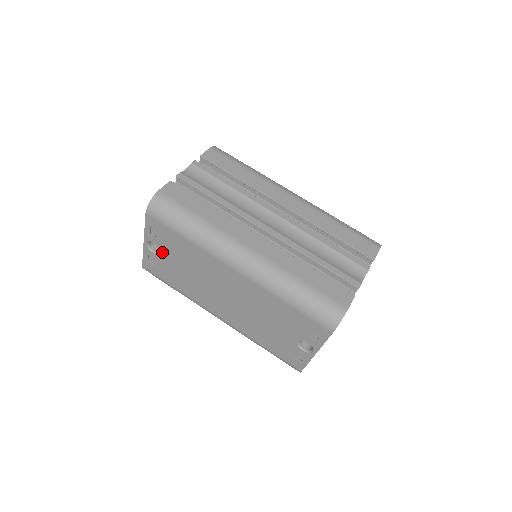
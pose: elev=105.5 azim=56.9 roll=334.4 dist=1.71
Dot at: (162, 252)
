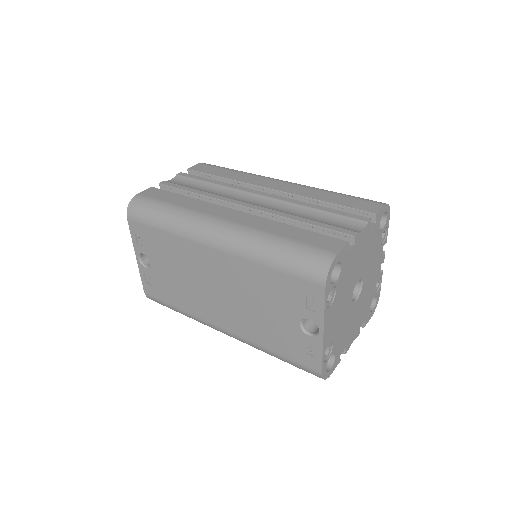
Dot at: (152, 262)
